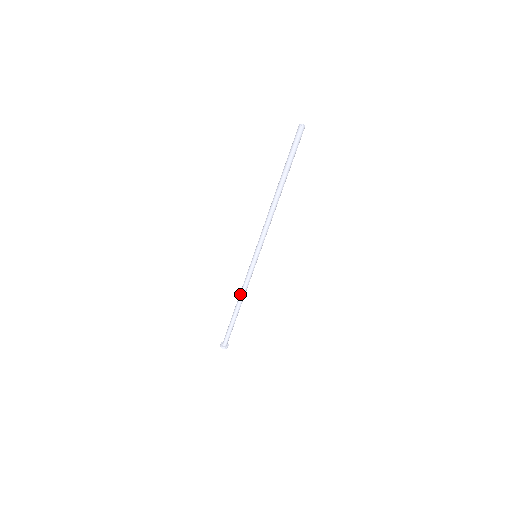
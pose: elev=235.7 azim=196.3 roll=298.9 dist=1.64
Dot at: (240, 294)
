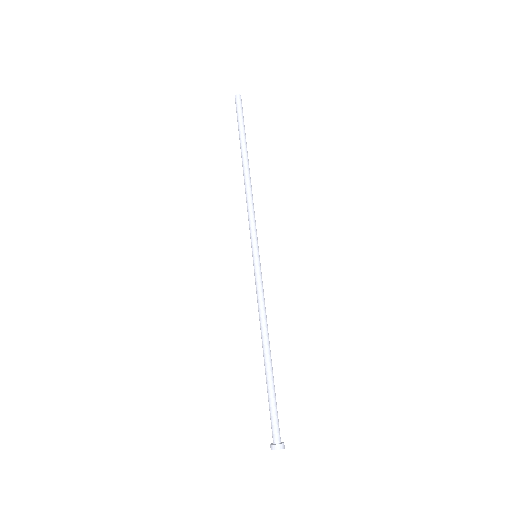
Dot at: (263, 324)
